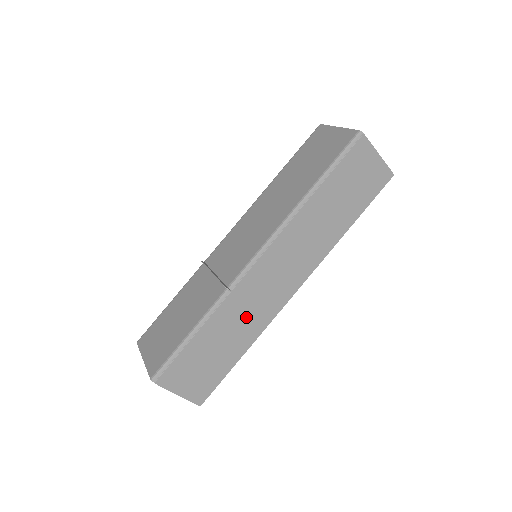
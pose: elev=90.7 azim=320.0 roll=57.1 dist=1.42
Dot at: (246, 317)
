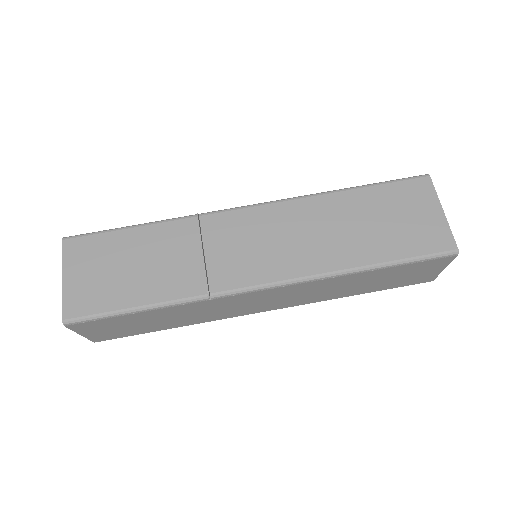
Dot at: (202, 313)
